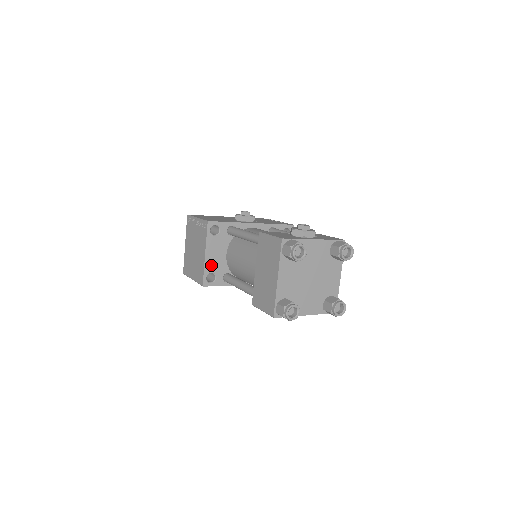
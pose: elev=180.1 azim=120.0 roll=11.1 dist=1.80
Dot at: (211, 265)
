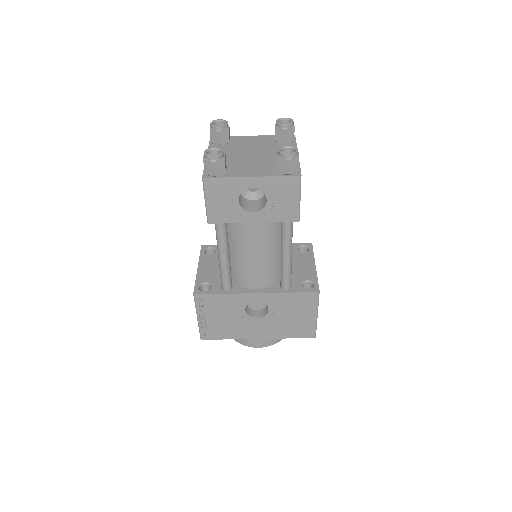
Dot at: (205, 277)
